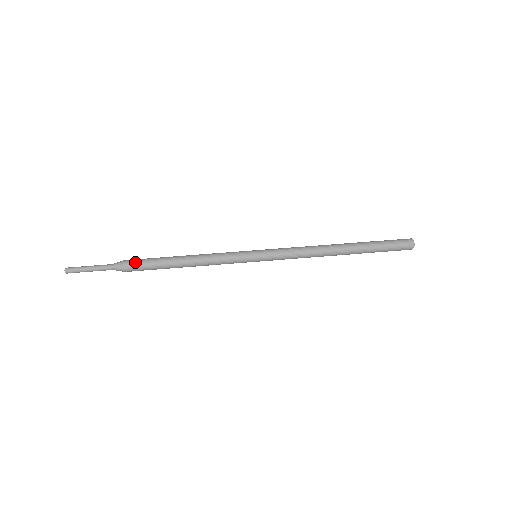
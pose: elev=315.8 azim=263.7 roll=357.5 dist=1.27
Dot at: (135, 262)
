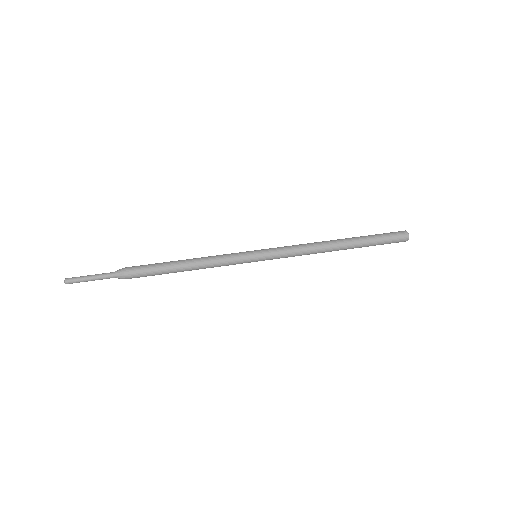
Dot at: (136, 269)
